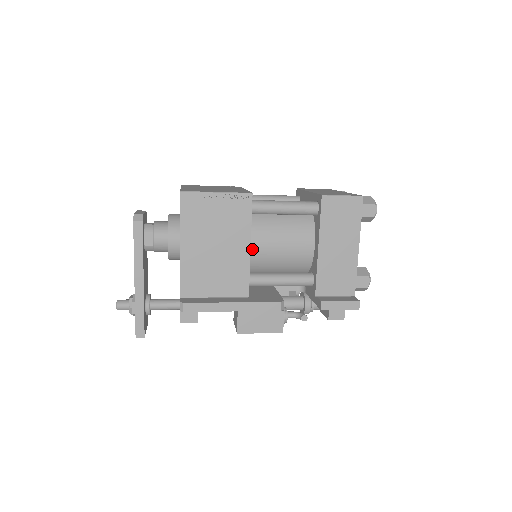
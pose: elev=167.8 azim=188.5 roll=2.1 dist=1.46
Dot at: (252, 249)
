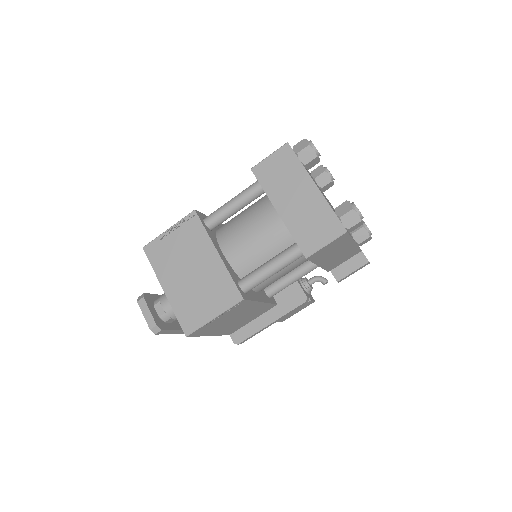
Dot at: (261, 290)
